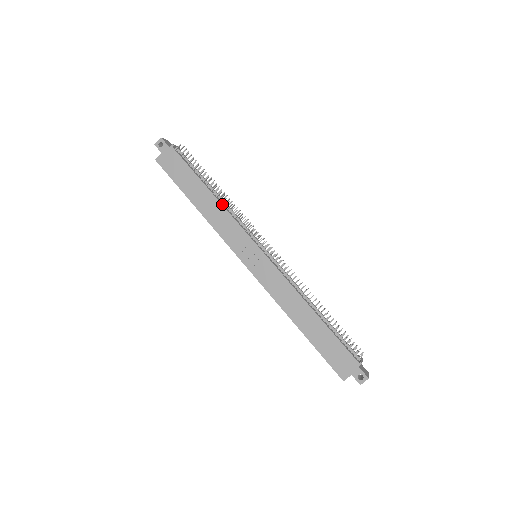
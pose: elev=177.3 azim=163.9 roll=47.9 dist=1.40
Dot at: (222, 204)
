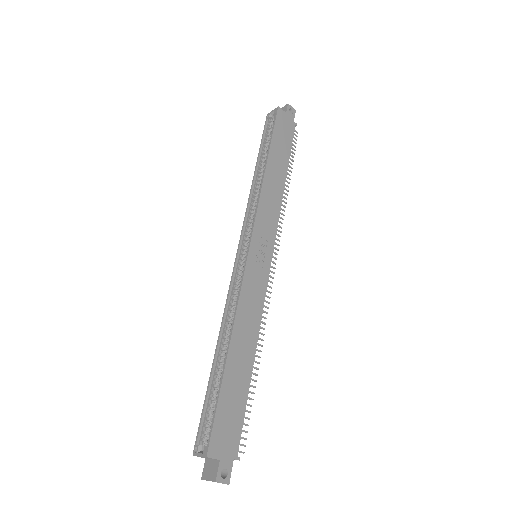
Dot at: (282, 195)
